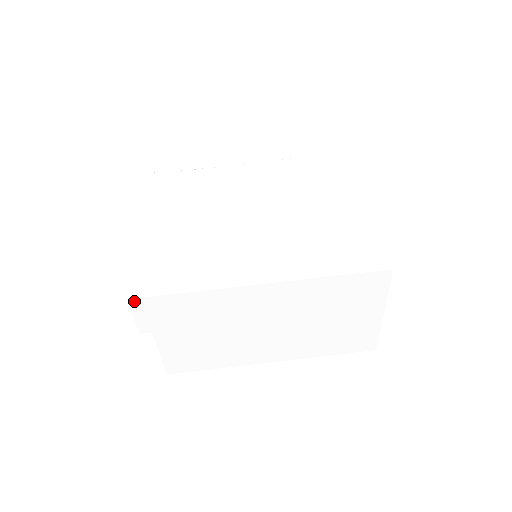
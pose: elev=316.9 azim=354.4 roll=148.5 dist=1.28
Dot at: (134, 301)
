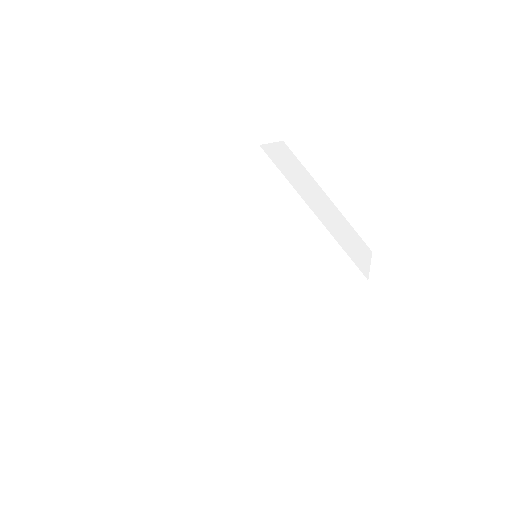
Dot at: (231, 371)
